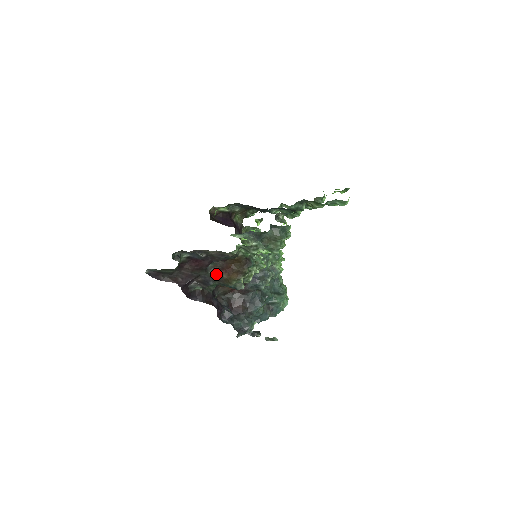
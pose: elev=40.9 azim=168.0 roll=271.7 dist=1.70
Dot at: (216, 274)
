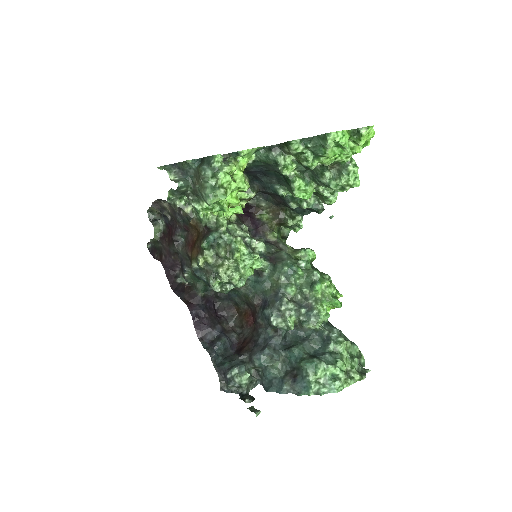
Dot at: (187, 253)
